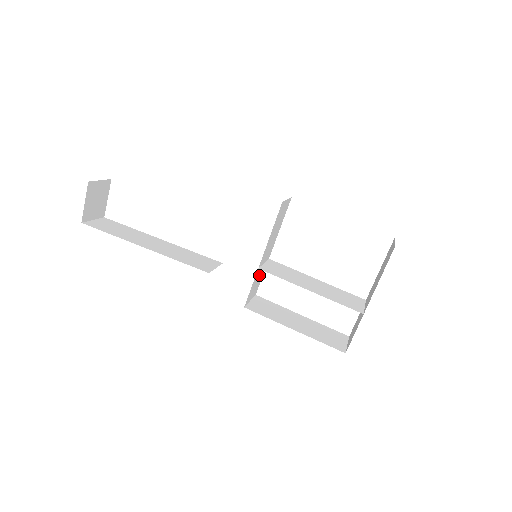
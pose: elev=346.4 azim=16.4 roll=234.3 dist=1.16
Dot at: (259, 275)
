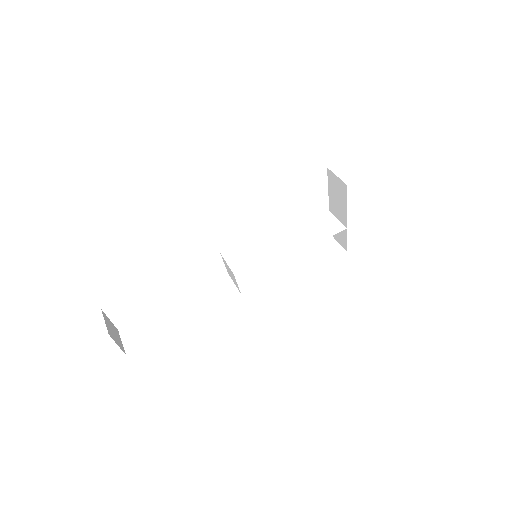
Dot at: occluded
